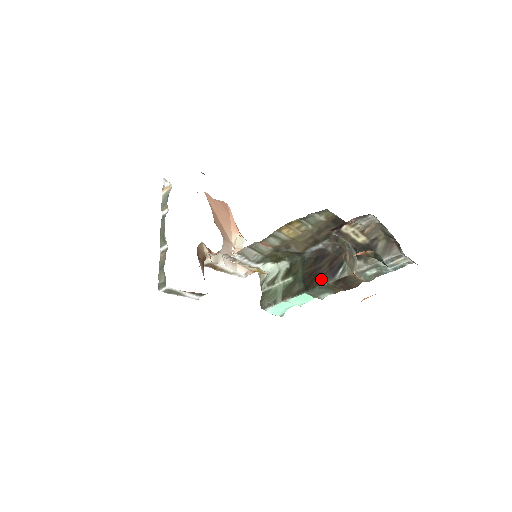
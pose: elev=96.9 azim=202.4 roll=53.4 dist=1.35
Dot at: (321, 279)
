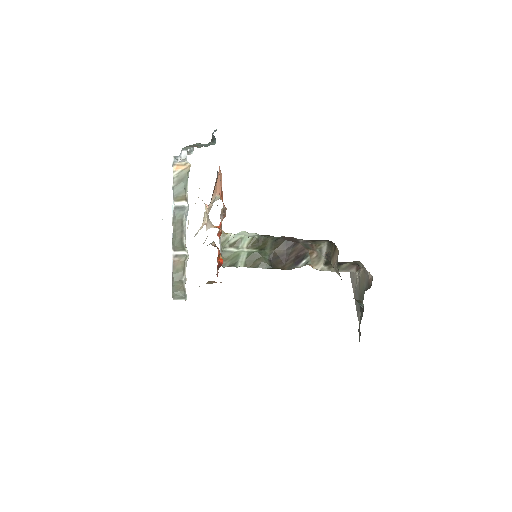
Dot at: (288, 266)
